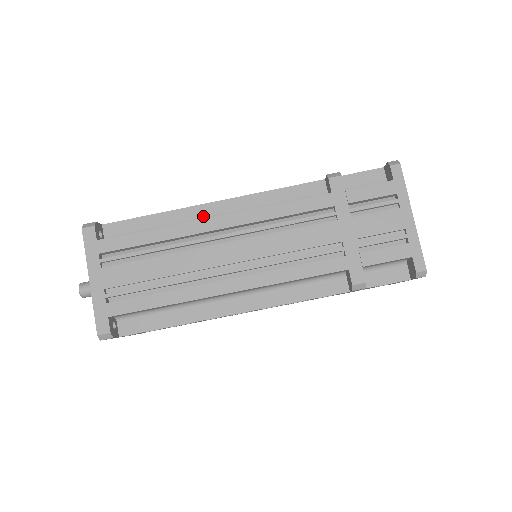
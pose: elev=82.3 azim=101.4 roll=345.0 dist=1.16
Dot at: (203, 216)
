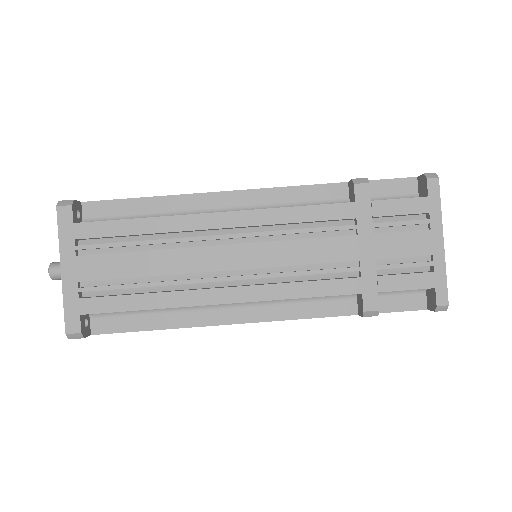
Dot at: (202, 207)
